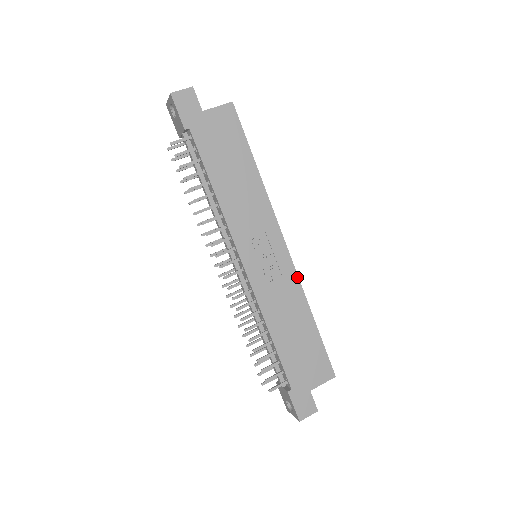
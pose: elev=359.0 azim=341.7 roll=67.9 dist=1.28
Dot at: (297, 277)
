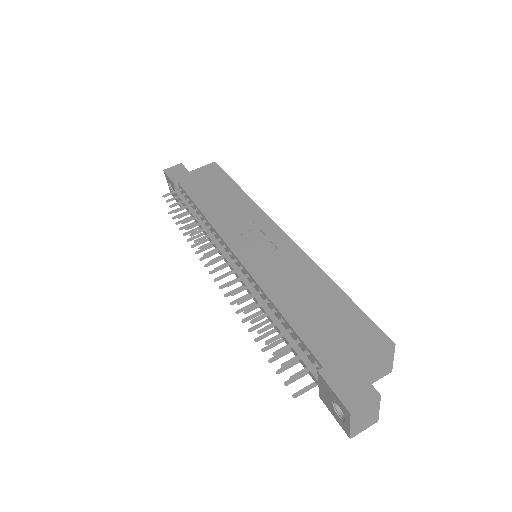
Dot at: (301, 251)
